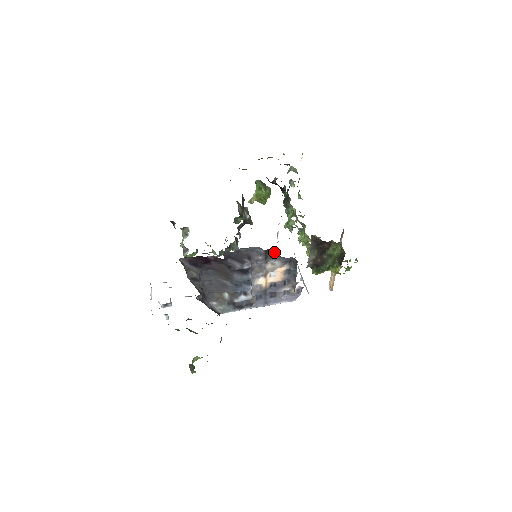
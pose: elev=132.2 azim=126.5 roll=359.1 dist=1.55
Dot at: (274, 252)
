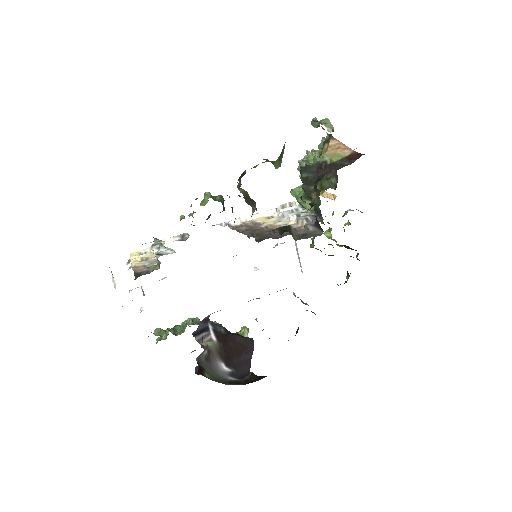
Dot at: occluded
